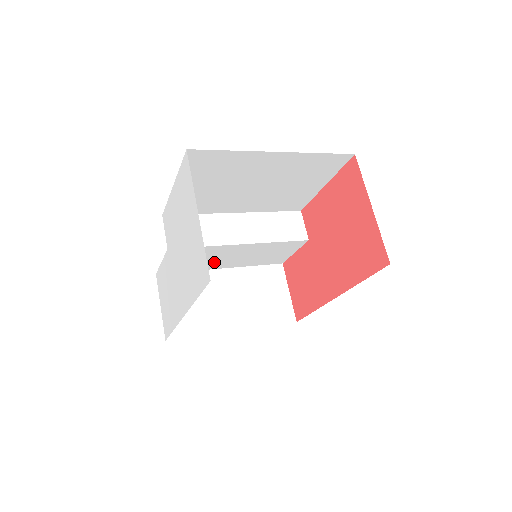
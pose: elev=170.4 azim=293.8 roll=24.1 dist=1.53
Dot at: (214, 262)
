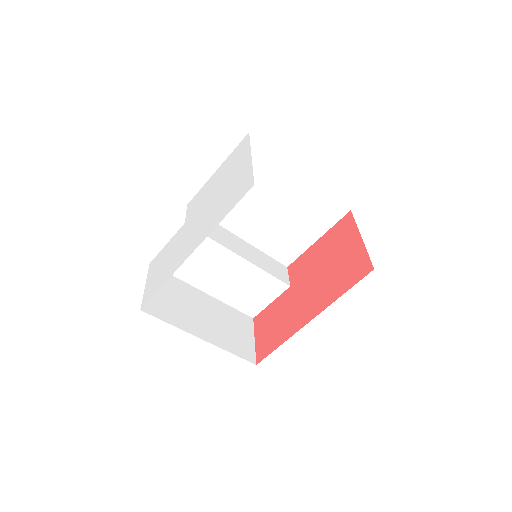
Dot at: (204, 275)
